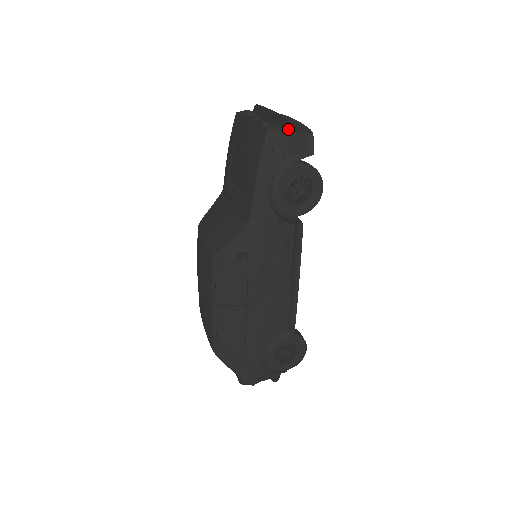
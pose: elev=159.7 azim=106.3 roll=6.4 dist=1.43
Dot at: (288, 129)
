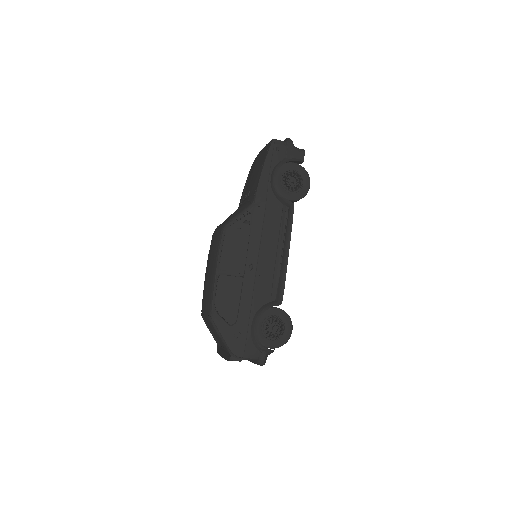
Dot at: (287, 141)
